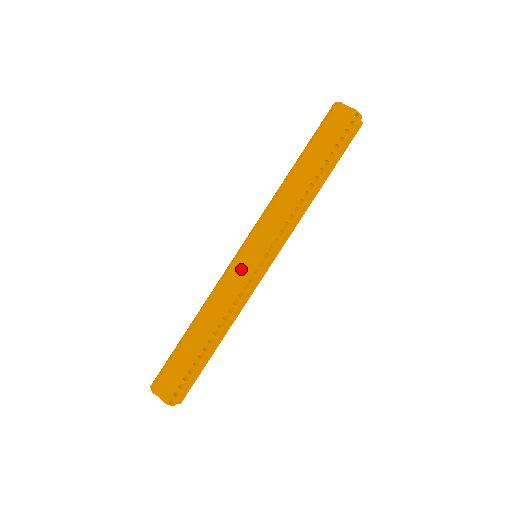
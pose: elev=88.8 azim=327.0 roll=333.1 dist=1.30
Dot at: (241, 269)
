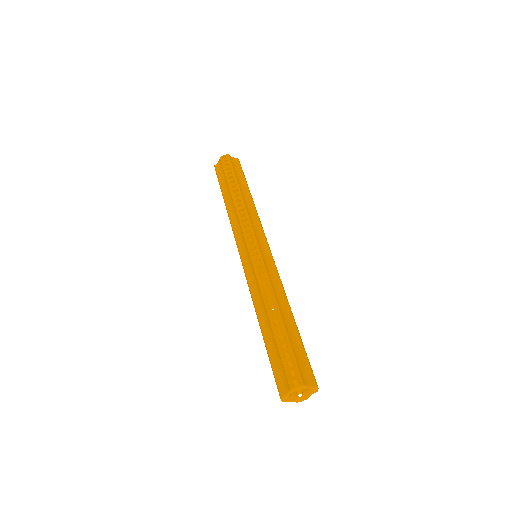
Dot at: (249, 266)
